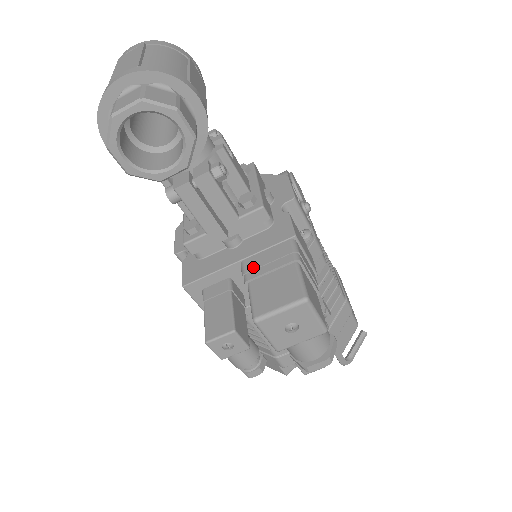
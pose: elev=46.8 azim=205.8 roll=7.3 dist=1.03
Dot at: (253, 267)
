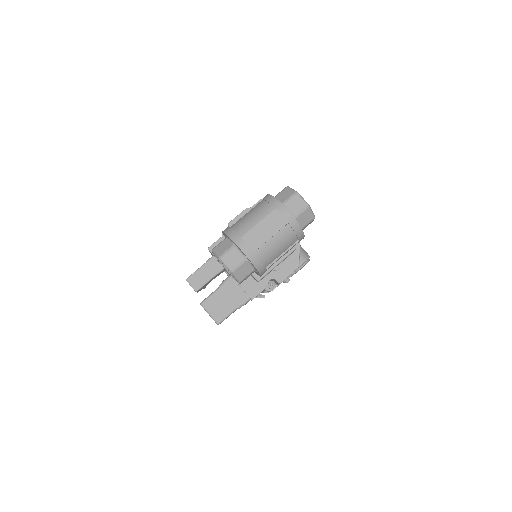
Dot at: (228, 286)
